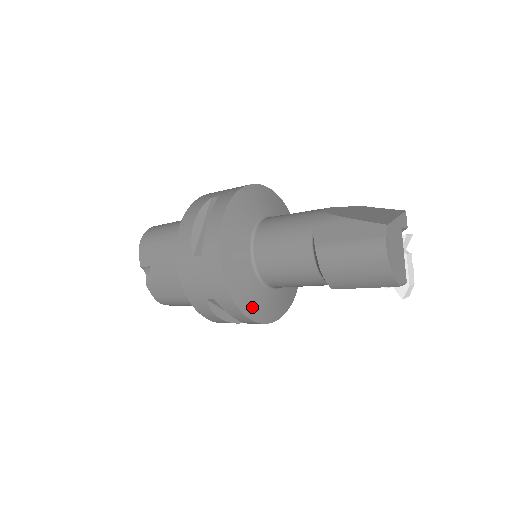
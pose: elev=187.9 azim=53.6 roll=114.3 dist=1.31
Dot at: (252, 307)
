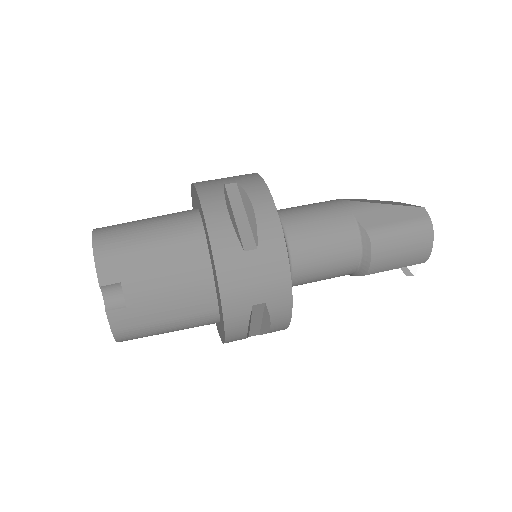
Dot at: occluded
